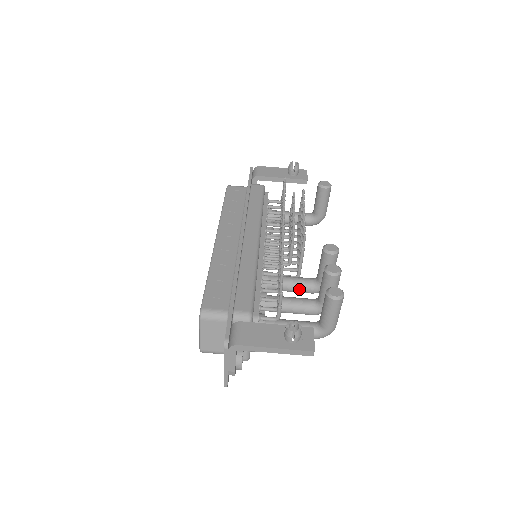
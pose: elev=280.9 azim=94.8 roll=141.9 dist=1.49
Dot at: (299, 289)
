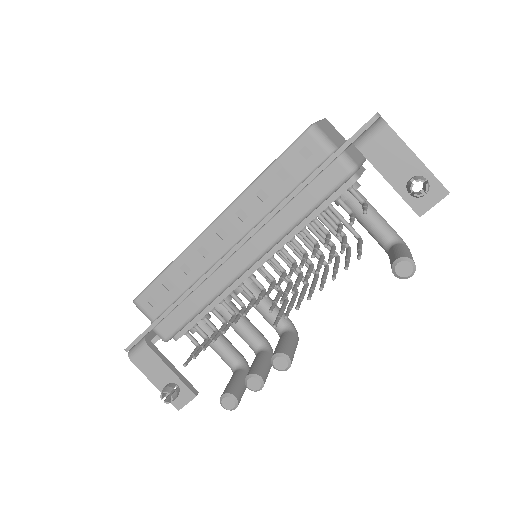
Dot at: (266, 319)
